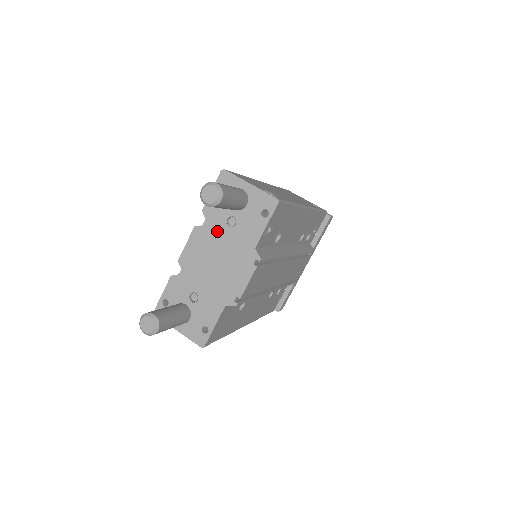
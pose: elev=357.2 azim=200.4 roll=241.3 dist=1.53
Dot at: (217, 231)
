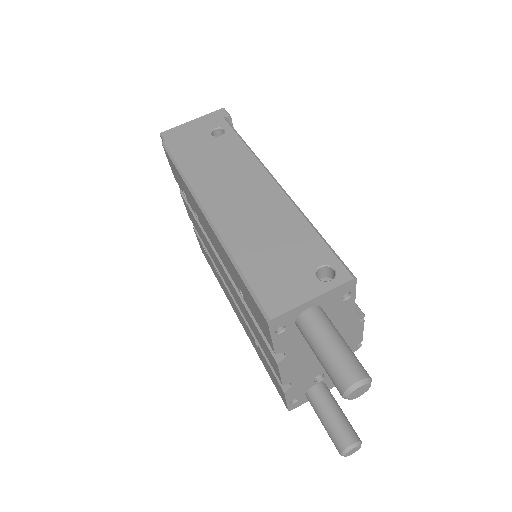
Dot at: (305, 345)
